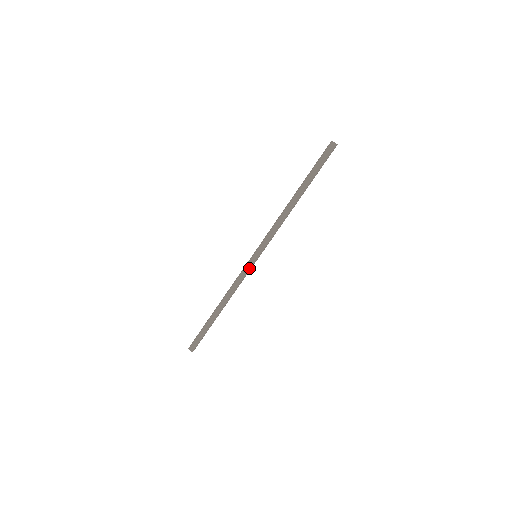
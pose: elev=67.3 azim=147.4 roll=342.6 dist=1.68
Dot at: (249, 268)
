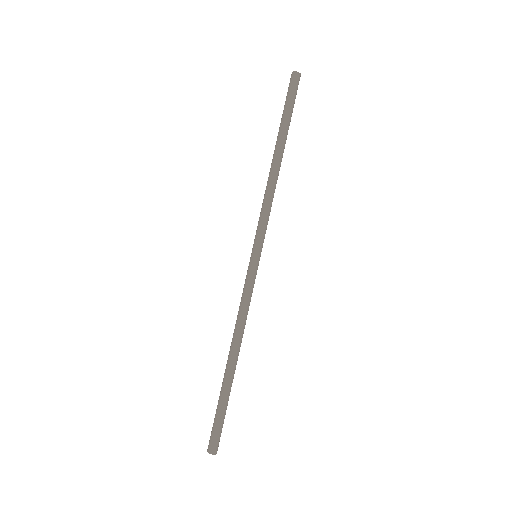
Dot at: (250, 275)
